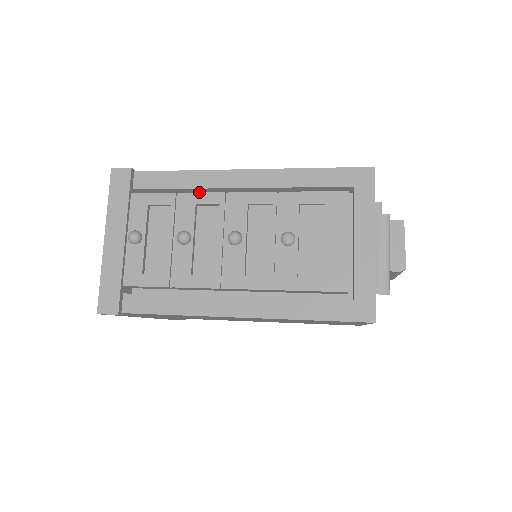
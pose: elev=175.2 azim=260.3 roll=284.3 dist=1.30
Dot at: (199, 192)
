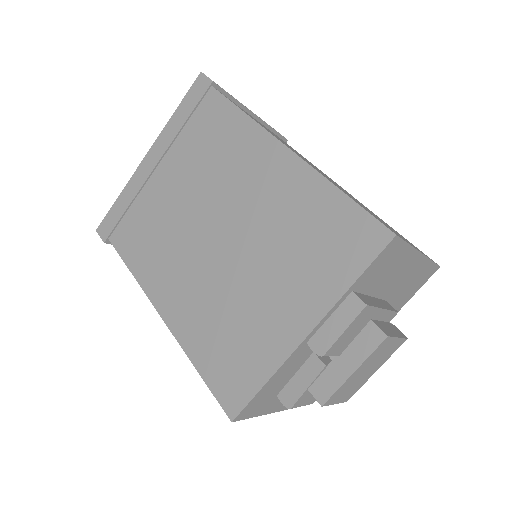
Dot at: occluded
